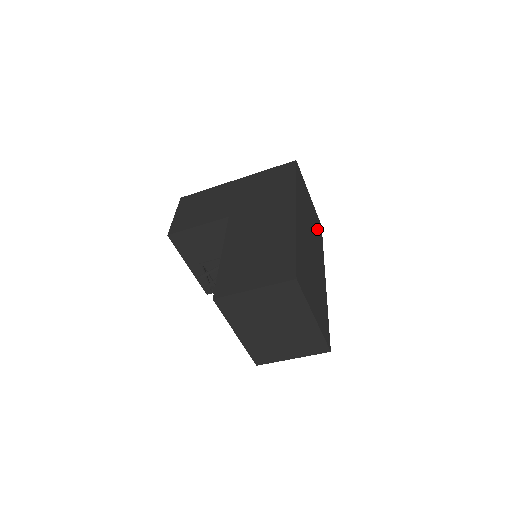
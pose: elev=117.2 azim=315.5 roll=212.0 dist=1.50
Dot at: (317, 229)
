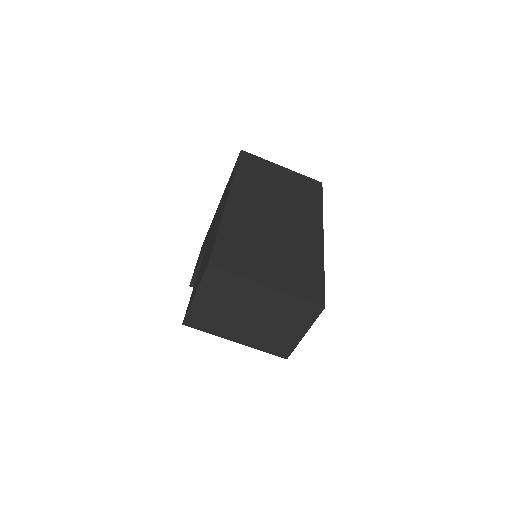
Dot at: (303, 192)
